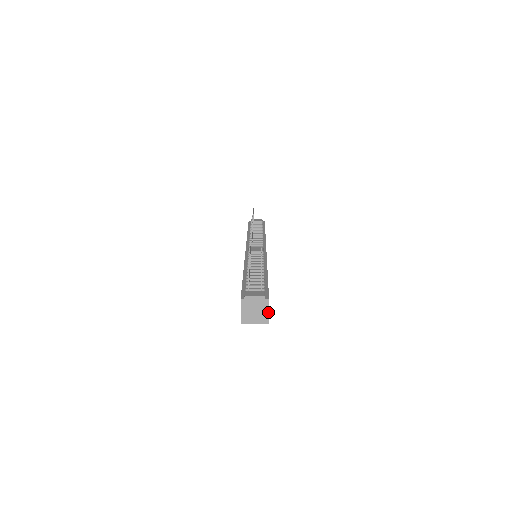
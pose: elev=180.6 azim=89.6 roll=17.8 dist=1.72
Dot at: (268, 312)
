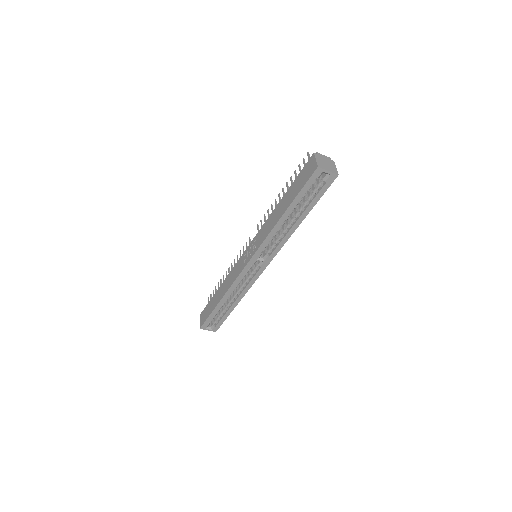
Dot at: (336, 168)
